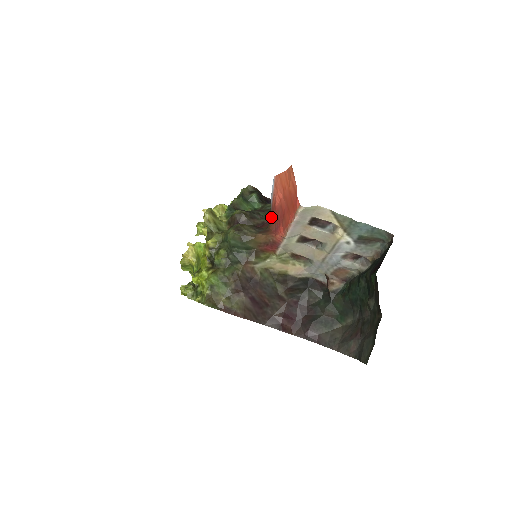
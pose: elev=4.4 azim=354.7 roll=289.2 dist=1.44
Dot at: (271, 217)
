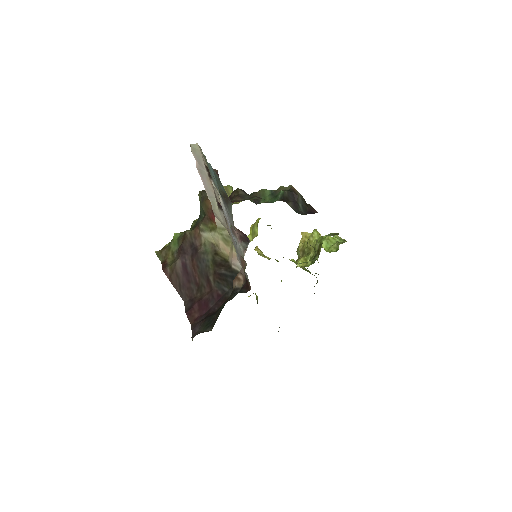
Dot at: occluded
